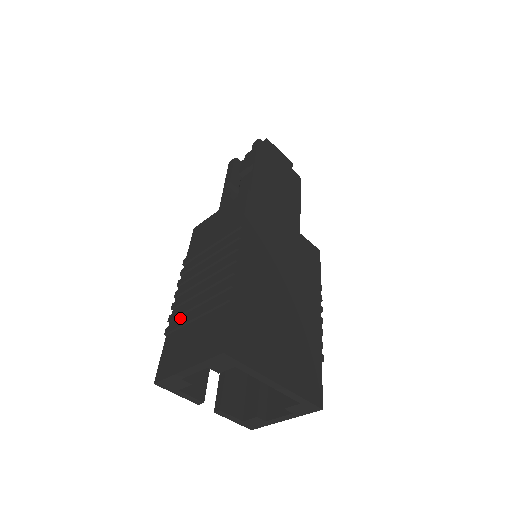
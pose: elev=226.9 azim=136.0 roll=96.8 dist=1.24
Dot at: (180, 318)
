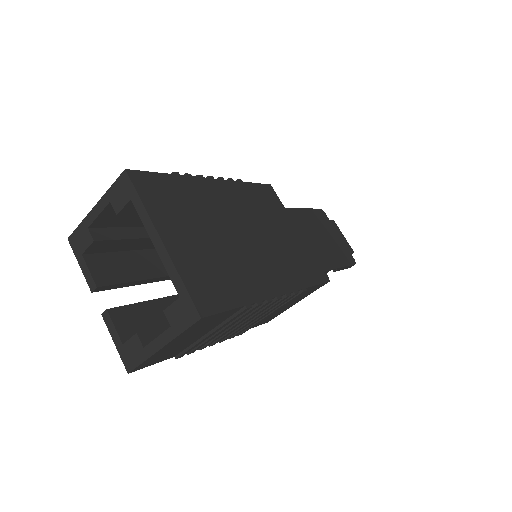
Dot at: occluded
